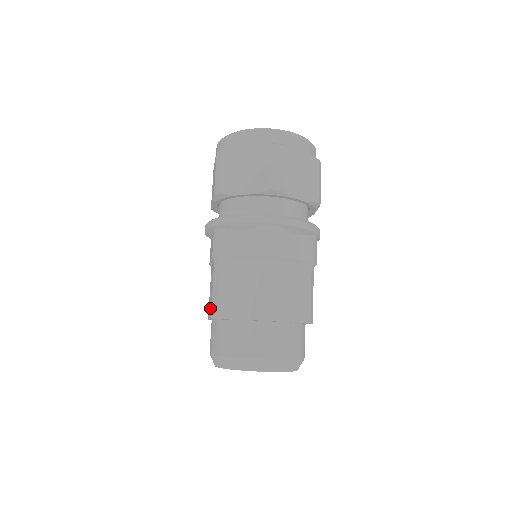
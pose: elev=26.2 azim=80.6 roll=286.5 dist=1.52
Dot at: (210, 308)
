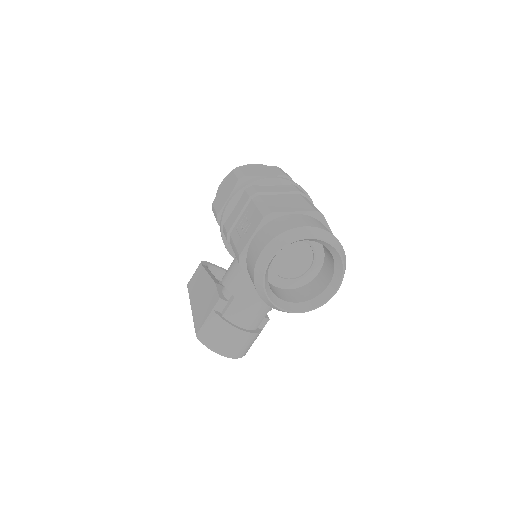
Dot at: (254, 224)
